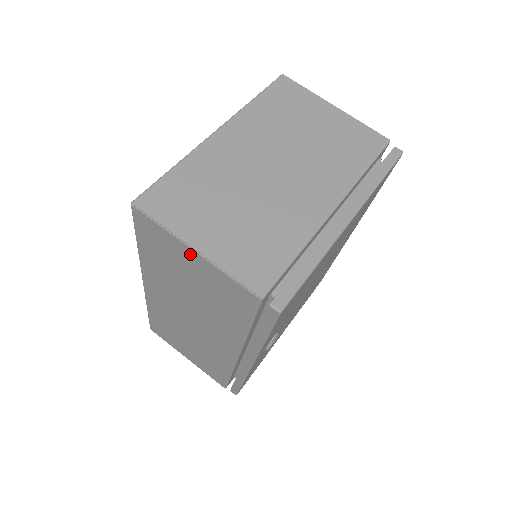
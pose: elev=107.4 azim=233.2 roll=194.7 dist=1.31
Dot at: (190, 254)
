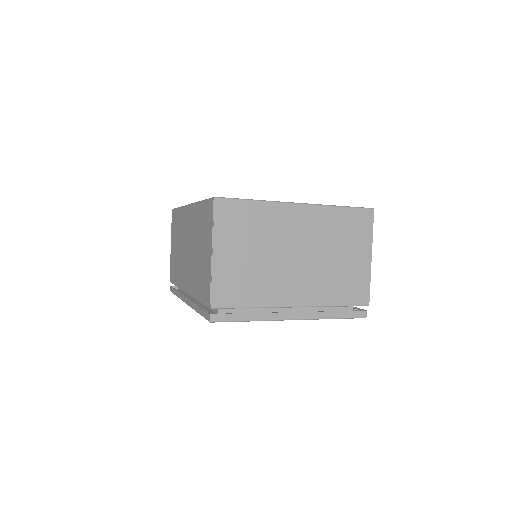
Dot at: (210, 250)
